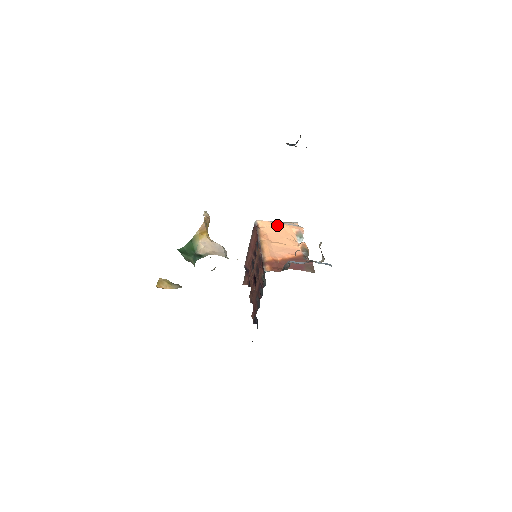
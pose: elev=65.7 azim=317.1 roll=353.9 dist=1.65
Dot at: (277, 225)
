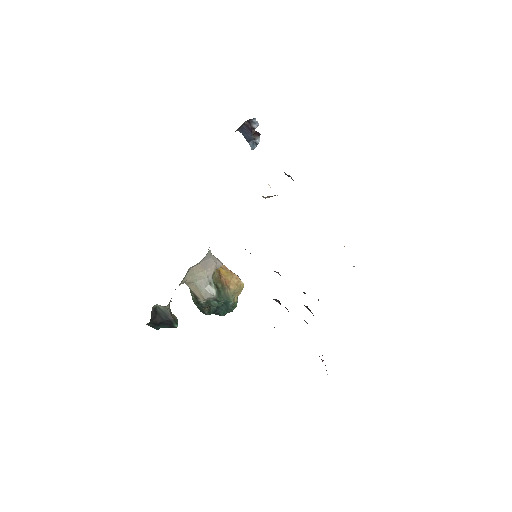
Dot at: occluded
